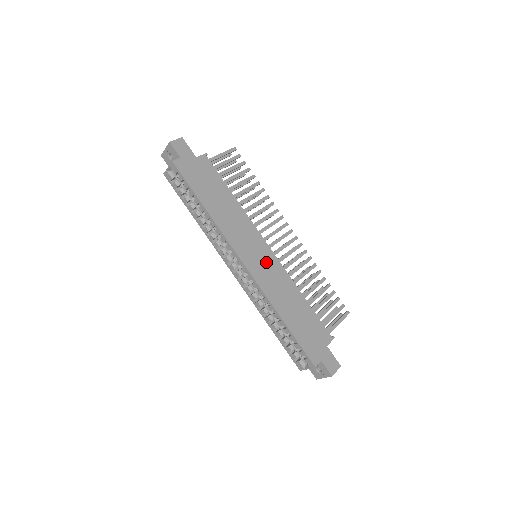
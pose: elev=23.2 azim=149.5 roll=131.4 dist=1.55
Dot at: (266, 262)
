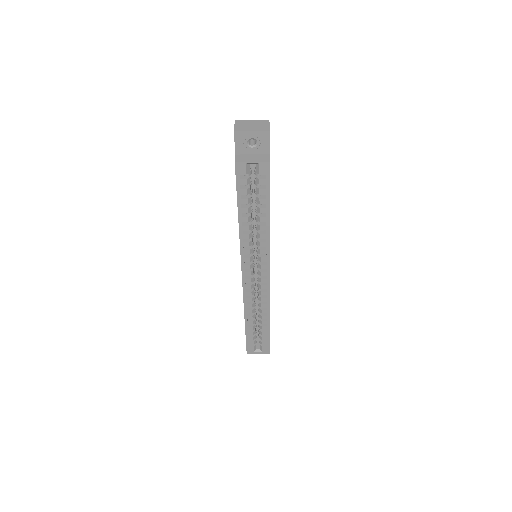
Dot at: occluded
